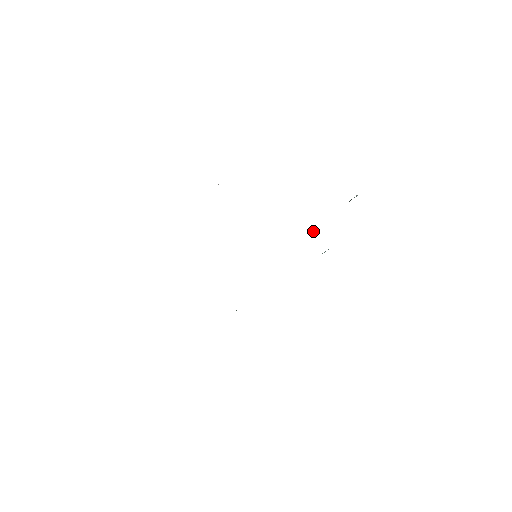
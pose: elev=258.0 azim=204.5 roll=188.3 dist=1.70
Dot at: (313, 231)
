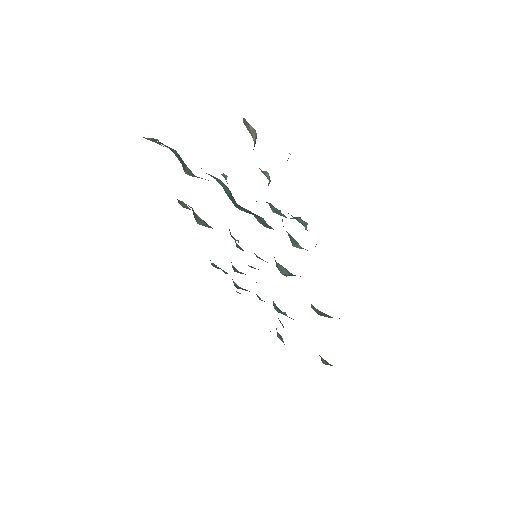
Dot at: (282, 220)
